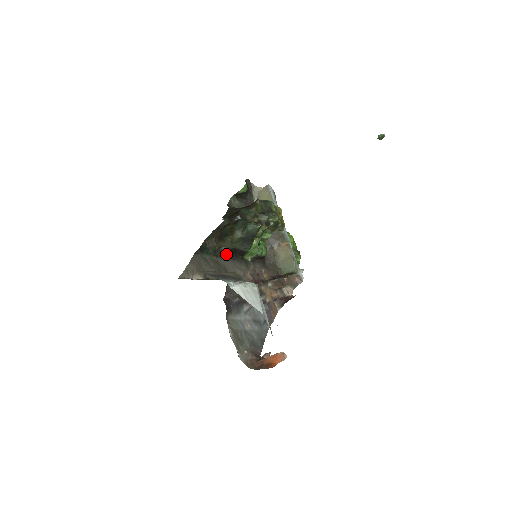
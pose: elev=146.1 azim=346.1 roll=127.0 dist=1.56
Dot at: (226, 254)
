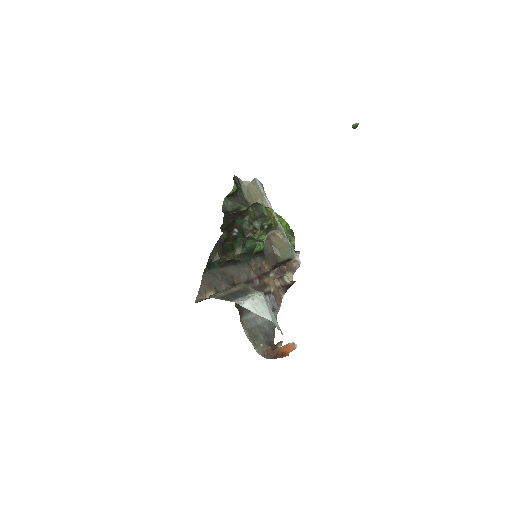
Dot at: (230, 262)
